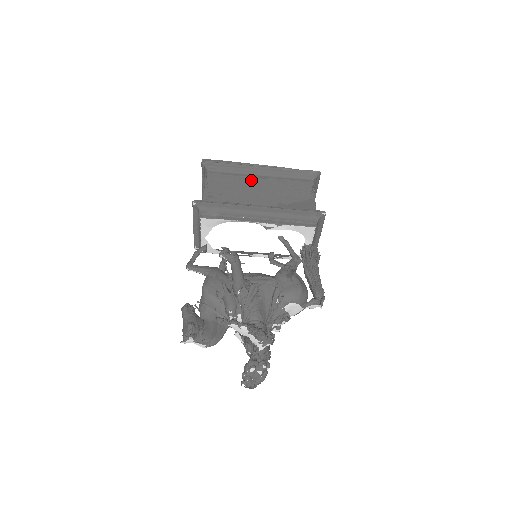
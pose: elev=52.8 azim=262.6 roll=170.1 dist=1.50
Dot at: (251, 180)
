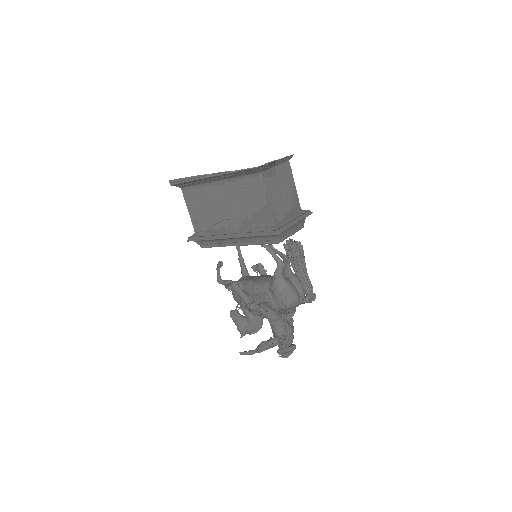
Dot at: (213, 191)
